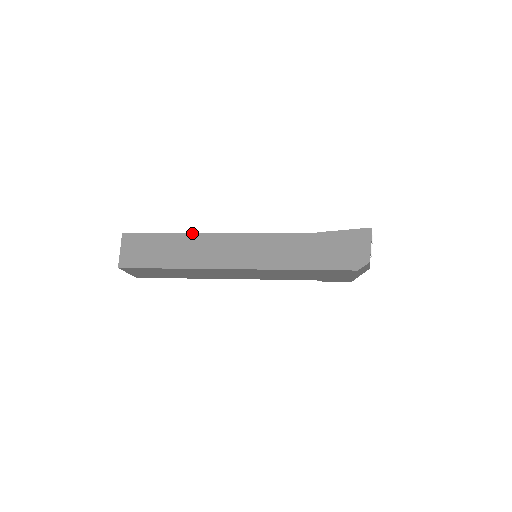
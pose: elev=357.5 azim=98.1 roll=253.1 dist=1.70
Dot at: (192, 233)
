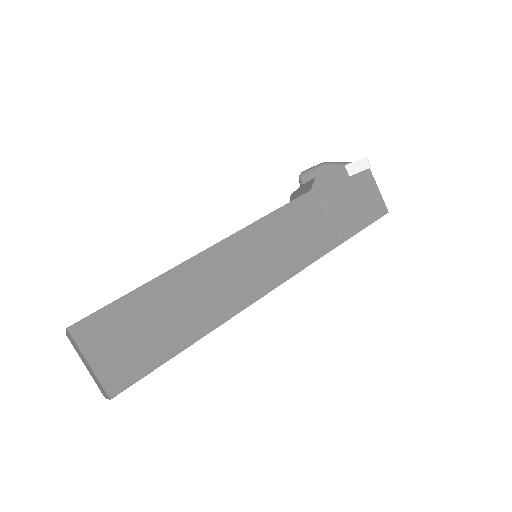
Dot at: occluded
